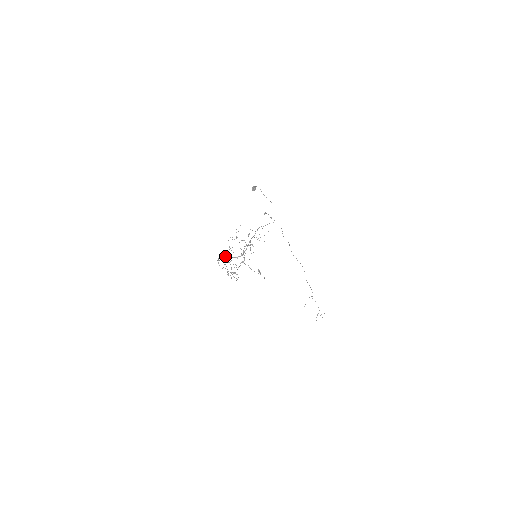
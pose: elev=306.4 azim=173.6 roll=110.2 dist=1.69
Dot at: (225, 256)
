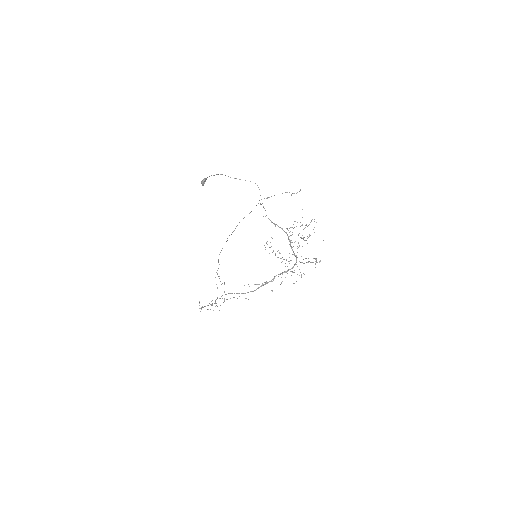
Dot at: occluded
